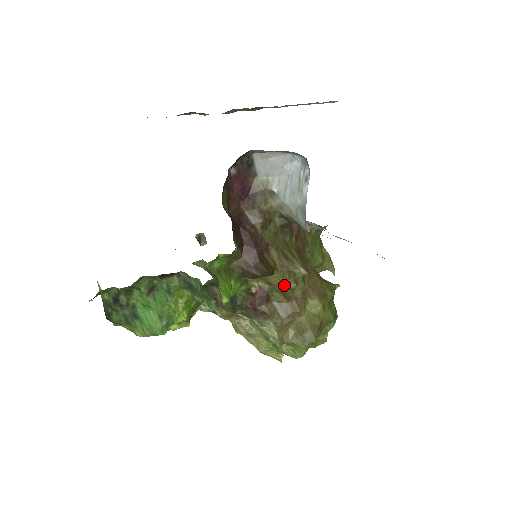
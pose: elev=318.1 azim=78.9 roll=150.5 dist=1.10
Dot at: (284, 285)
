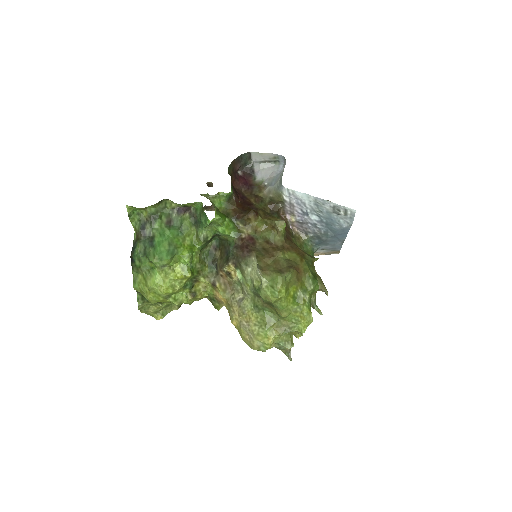
Dot at: (266, 230)
